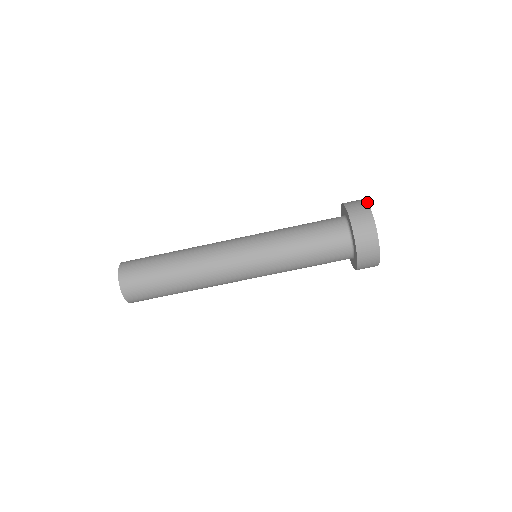
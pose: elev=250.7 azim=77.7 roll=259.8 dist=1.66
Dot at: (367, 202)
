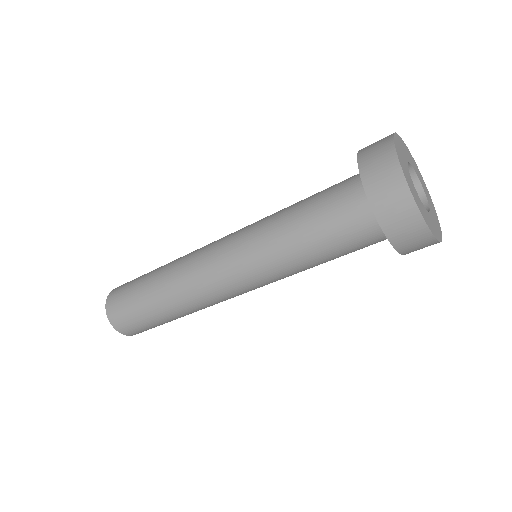
Dot at: (392, 141)
